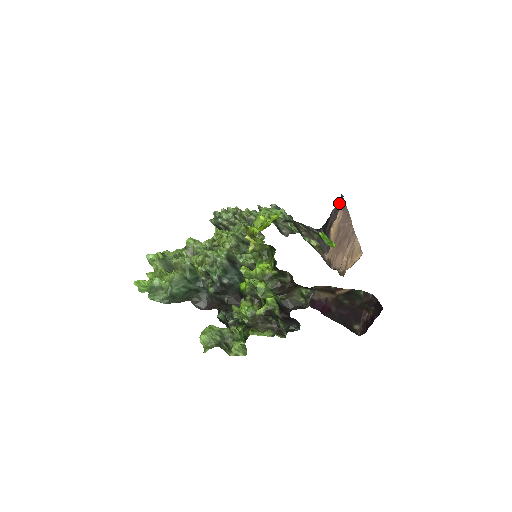
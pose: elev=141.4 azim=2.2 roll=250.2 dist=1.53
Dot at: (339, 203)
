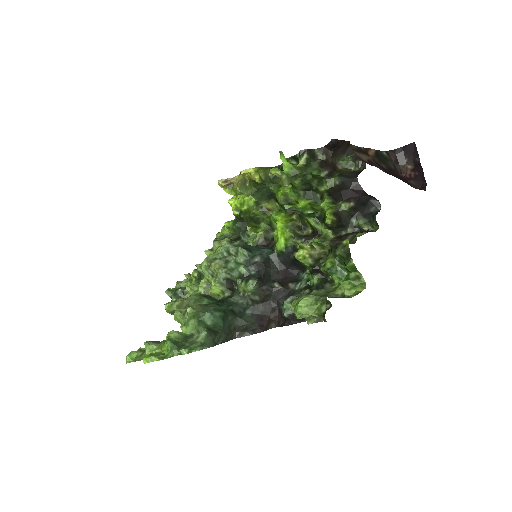
Dot at: occluded
